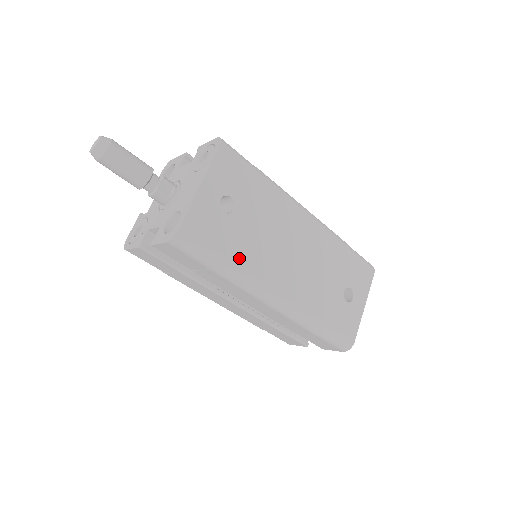
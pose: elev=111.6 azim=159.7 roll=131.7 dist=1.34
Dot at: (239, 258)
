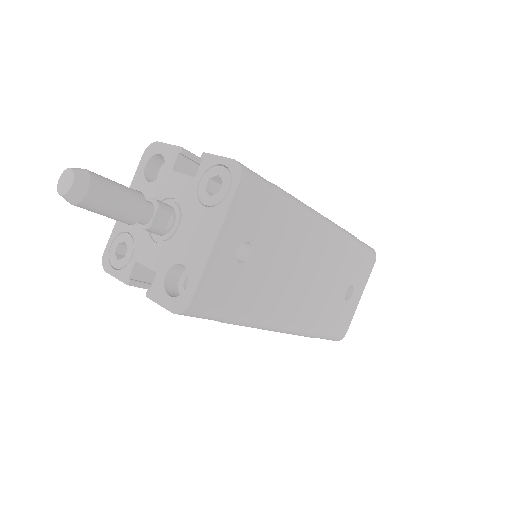
Dot at: (251, 306)
